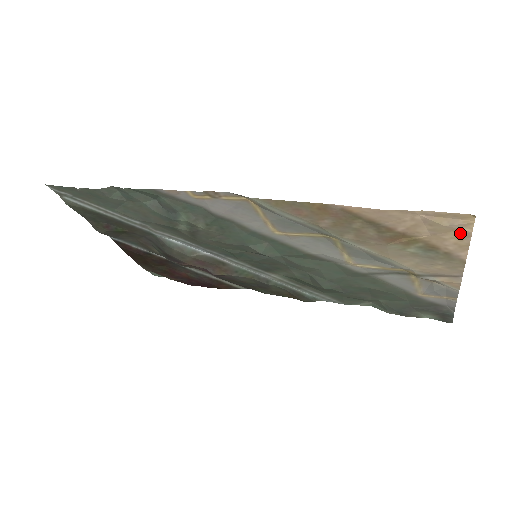
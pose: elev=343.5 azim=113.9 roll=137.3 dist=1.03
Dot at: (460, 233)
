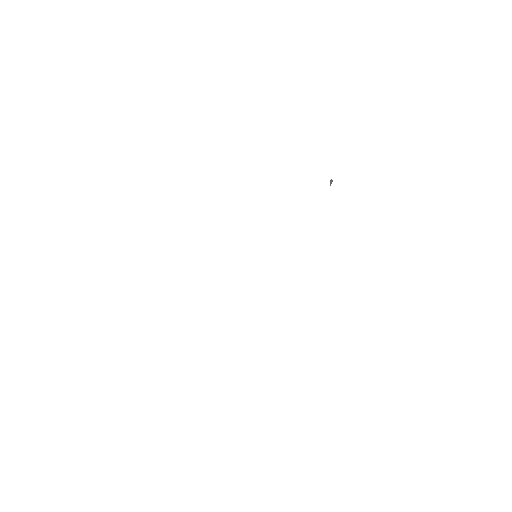
Dot at: occluded
